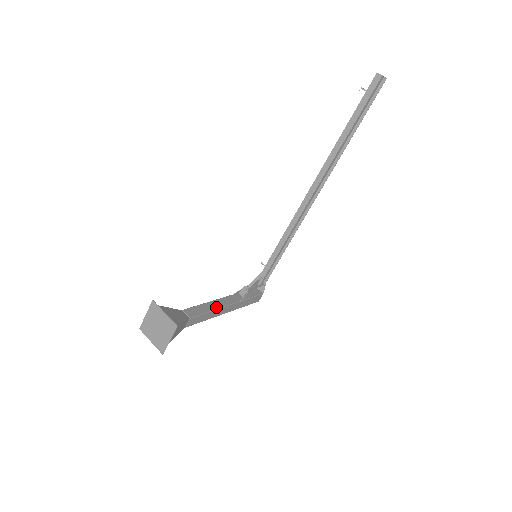
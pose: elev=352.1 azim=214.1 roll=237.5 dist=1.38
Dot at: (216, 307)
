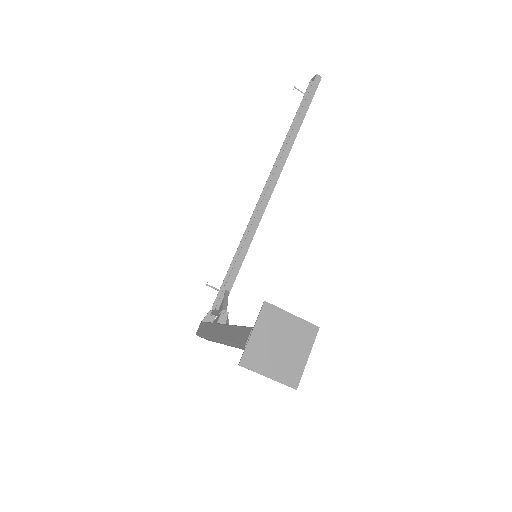
Dot at: occluded
